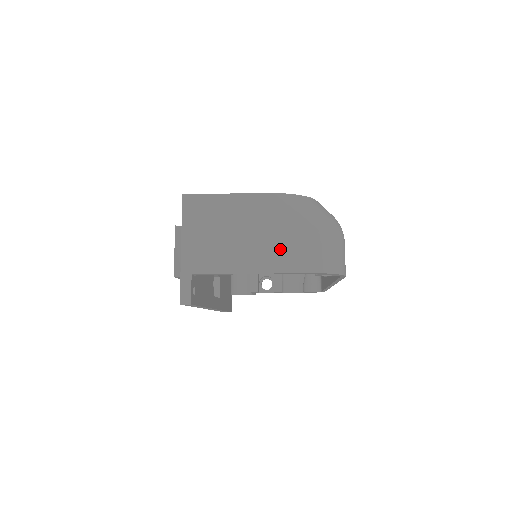
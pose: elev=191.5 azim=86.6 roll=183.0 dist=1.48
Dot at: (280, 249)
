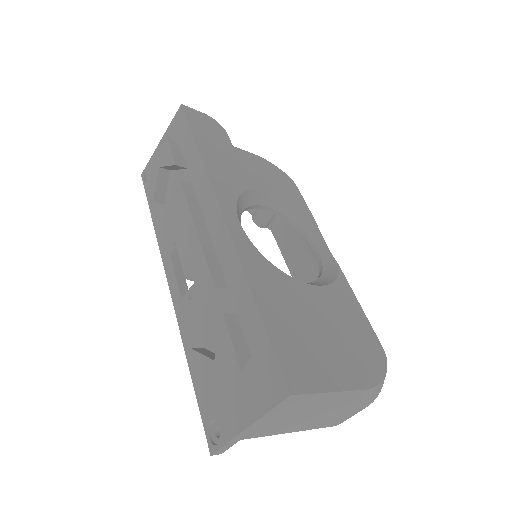
Dot at: (331, 418)
